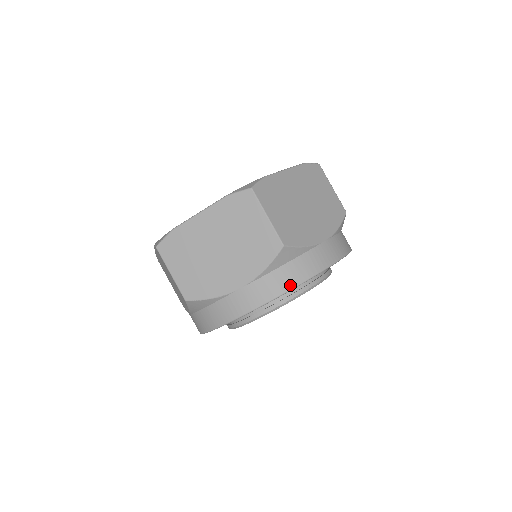
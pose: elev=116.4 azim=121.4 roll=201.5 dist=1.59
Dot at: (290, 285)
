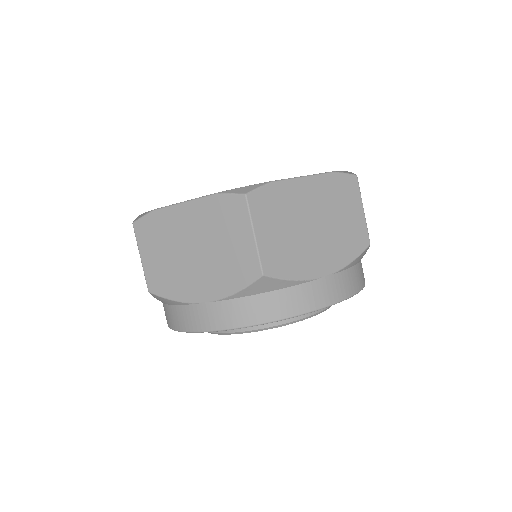
Dot at: (261, 319)
